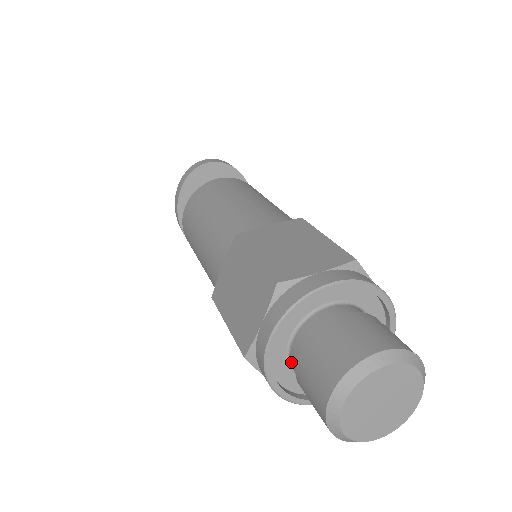
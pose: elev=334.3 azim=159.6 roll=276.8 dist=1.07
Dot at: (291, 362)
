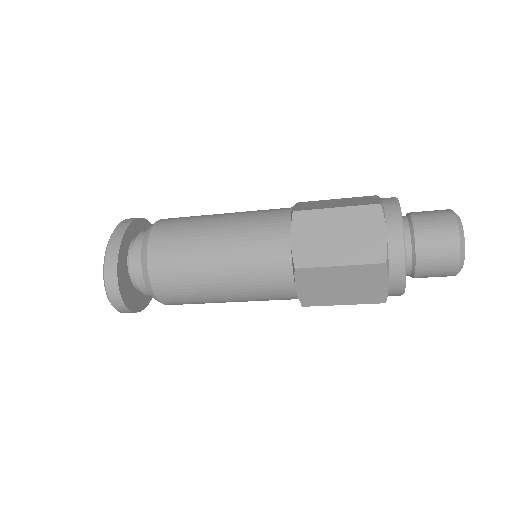
Dot at: occluded
